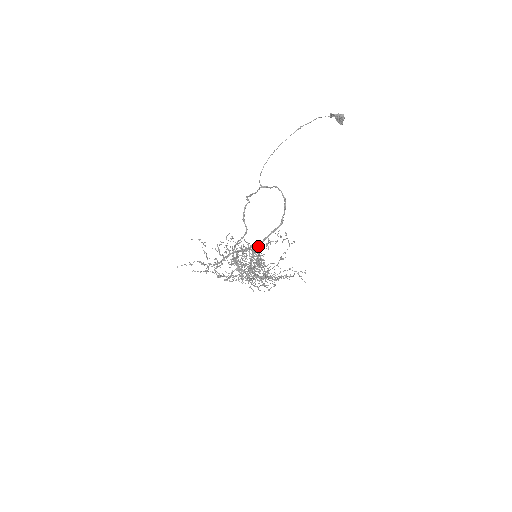
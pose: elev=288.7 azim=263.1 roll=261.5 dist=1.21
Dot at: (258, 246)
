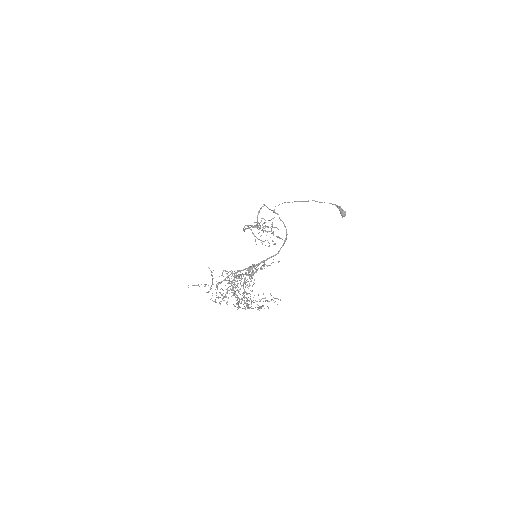
Dot at: (255, 266)
